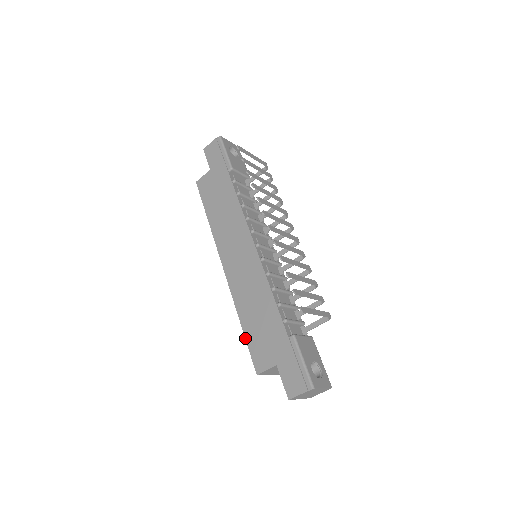
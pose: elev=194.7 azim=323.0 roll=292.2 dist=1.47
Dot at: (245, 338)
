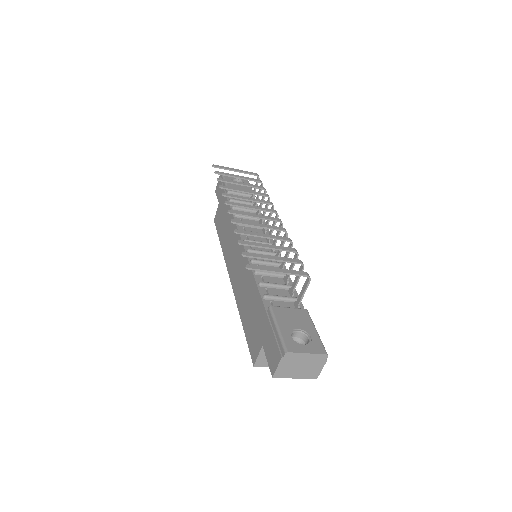
Dot at: occluded
